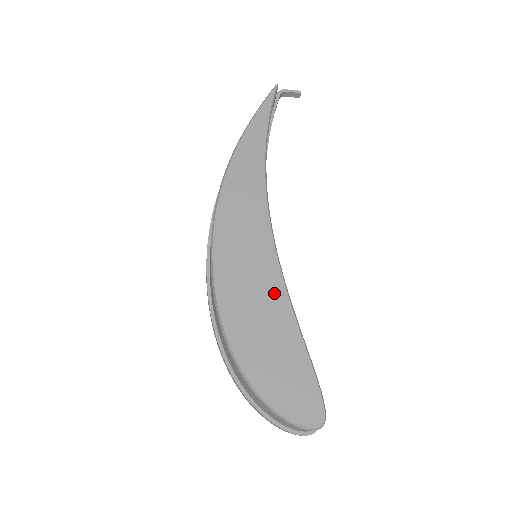
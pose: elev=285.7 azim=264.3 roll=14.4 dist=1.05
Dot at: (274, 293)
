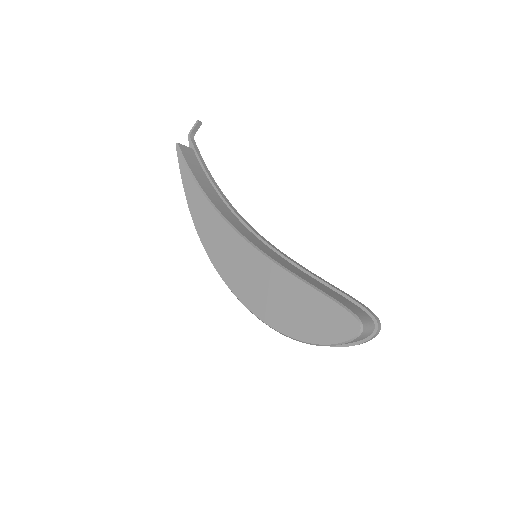
Dot at: (272, 274)
